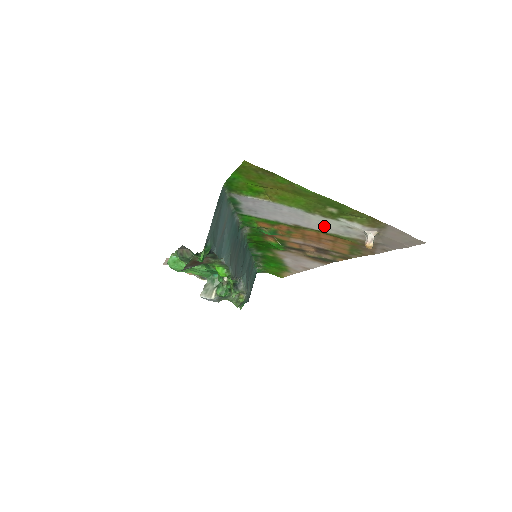
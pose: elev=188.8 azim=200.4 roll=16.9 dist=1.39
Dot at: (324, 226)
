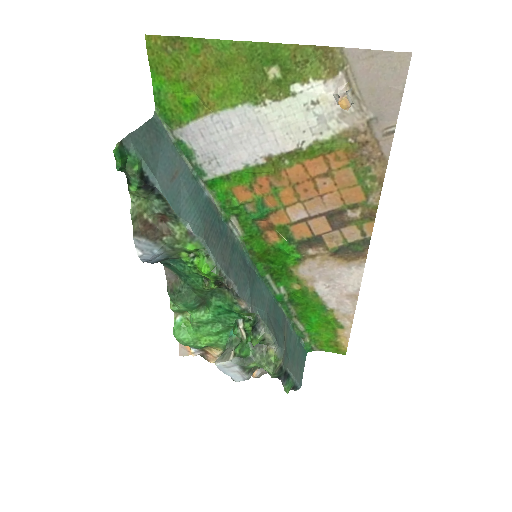
Dot at: (292, 130)
